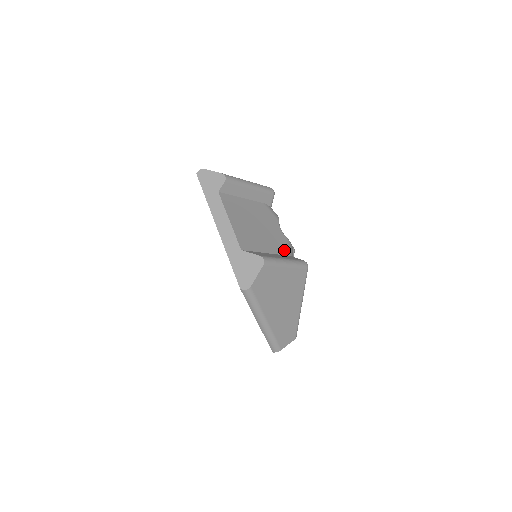
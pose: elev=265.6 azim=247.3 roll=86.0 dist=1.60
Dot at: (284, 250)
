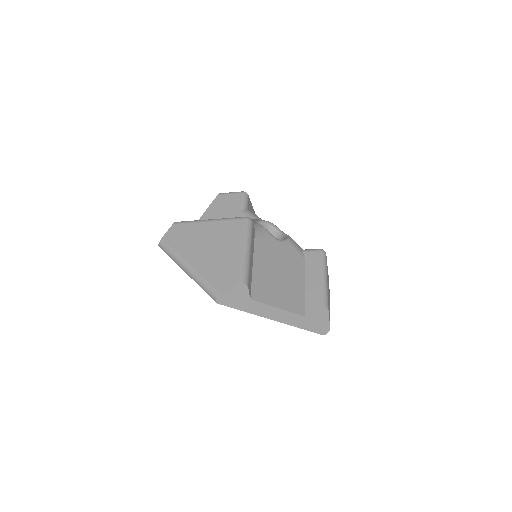
Dot at: (300, 257)
